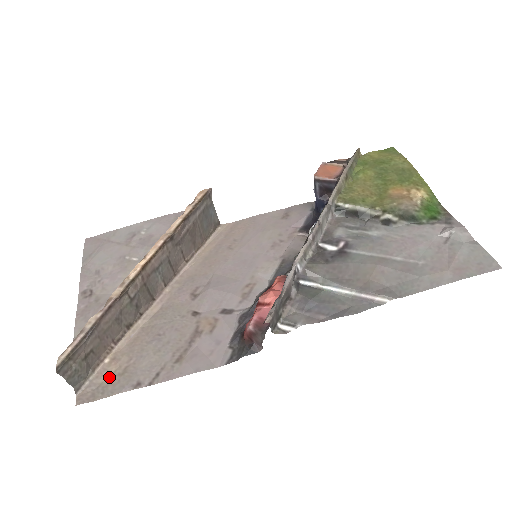
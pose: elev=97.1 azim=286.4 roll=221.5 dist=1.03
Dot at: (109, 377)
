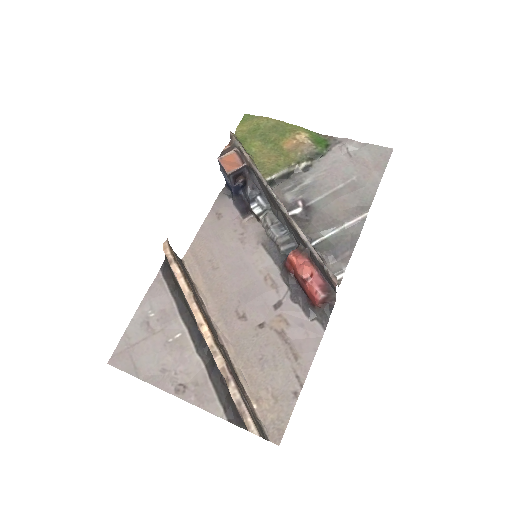
Dot at: (271, 411)
